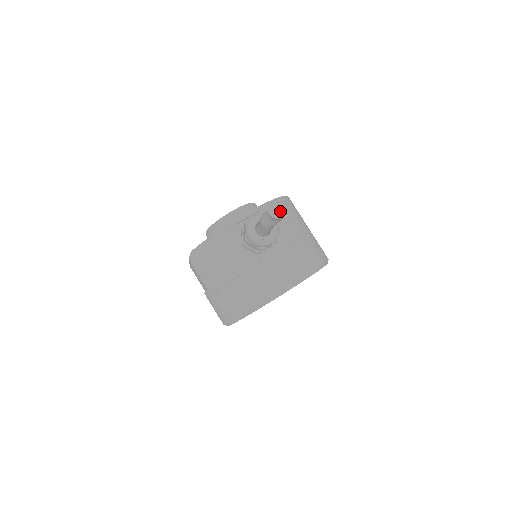
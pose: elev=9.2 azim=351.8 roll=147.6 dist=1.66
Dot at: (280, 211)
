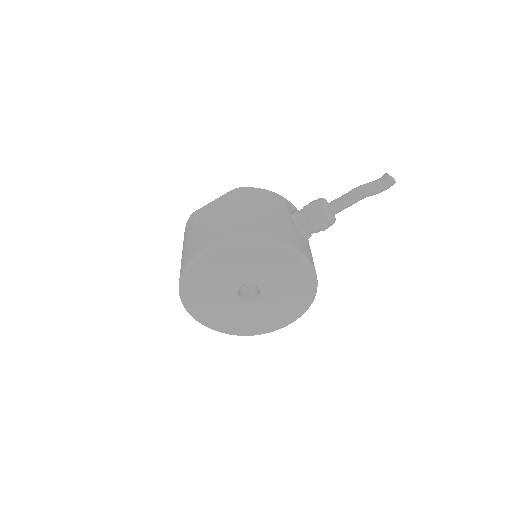
Dot at: (393, 179)
